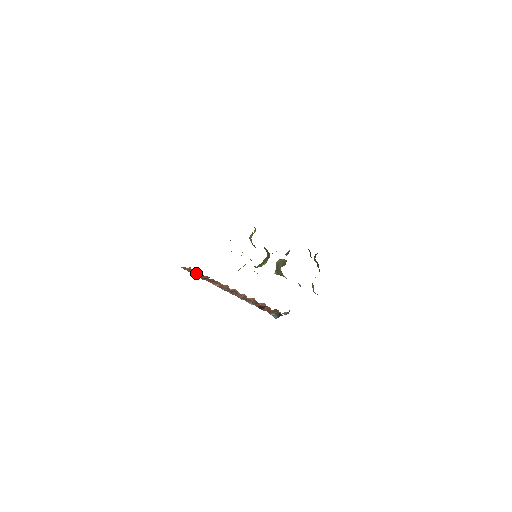
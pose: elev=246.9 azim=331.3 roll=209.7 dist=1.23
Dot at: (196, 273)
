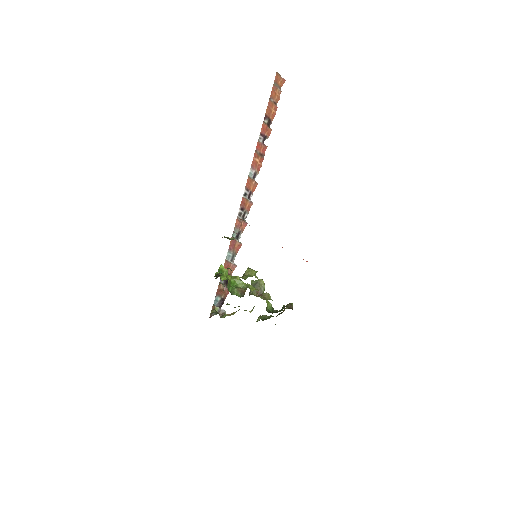
Dot at: (270, 111)
